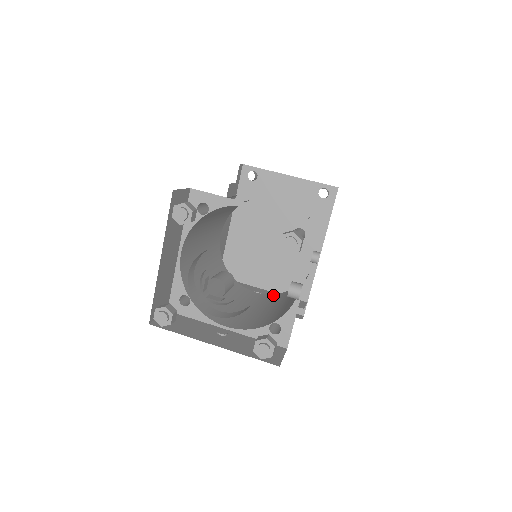
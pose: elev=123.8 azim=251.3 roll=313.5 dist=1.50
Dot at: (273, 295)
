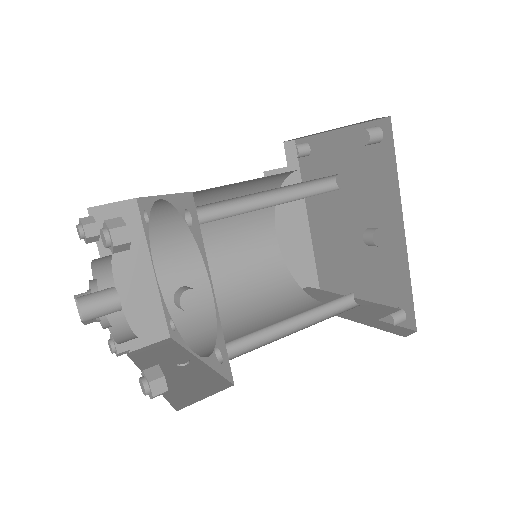
Dot at: occluded
